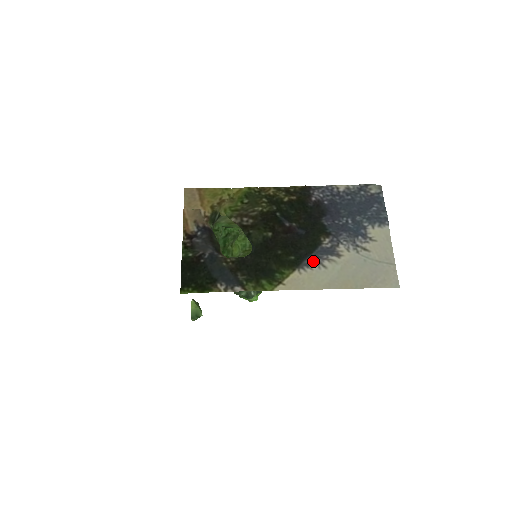
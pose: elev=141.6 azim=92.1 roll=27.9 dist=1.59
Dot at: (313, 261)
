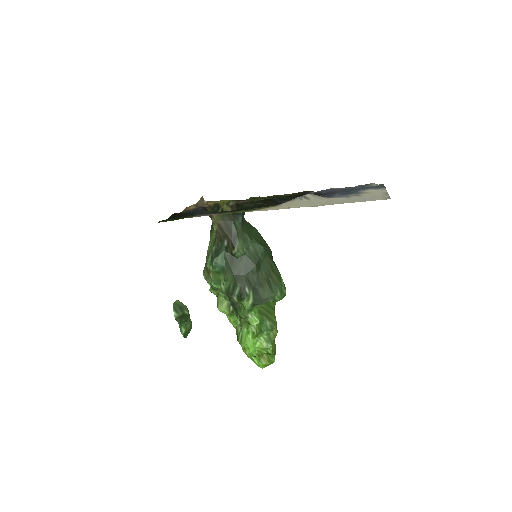
Dot at: (296, 198)
